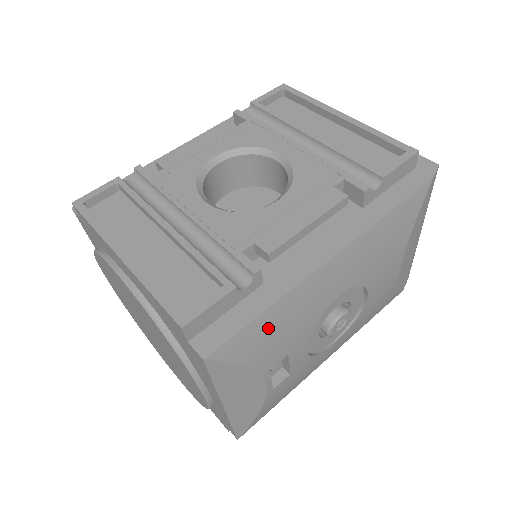
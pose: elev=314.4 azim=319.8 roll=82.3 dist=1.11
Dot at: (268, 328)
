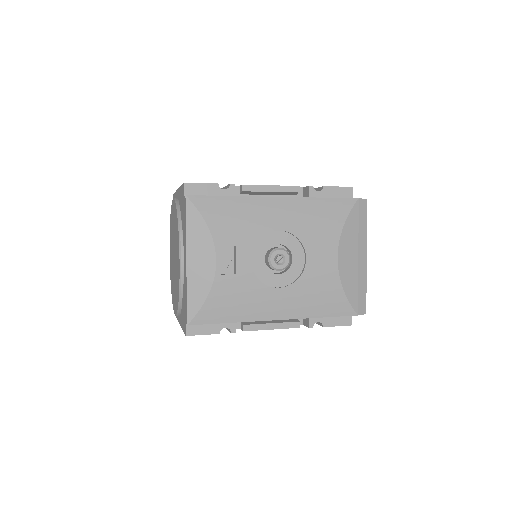
Dot at: (226, 209)
